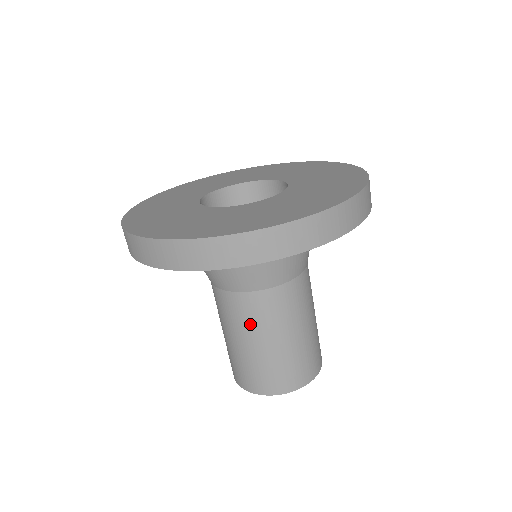
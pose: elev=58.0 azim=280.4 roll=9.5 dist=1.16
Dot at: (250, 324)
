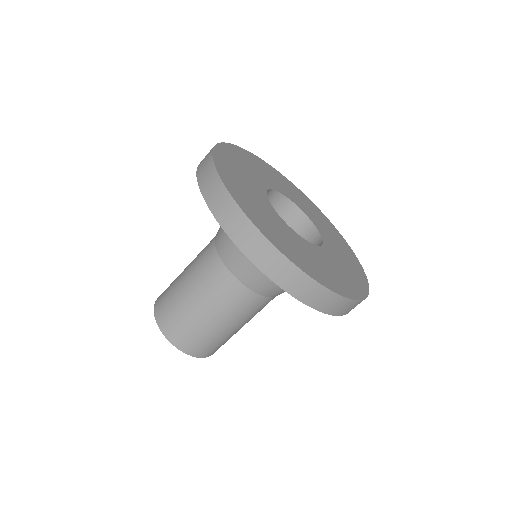
Dot at: (203, 283)
